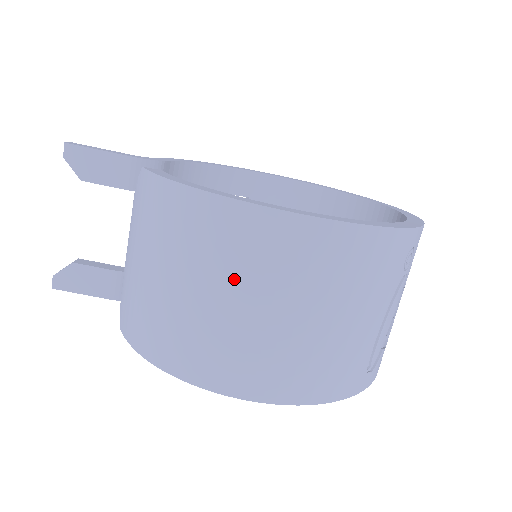
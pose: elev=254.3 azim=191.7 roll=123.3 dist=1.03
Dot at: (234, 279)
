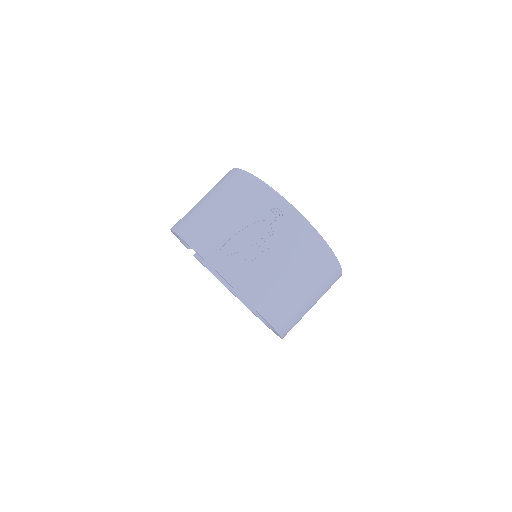
Dot at: occluded
